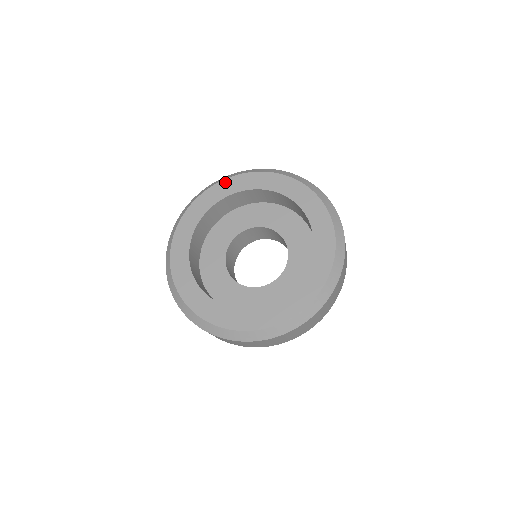
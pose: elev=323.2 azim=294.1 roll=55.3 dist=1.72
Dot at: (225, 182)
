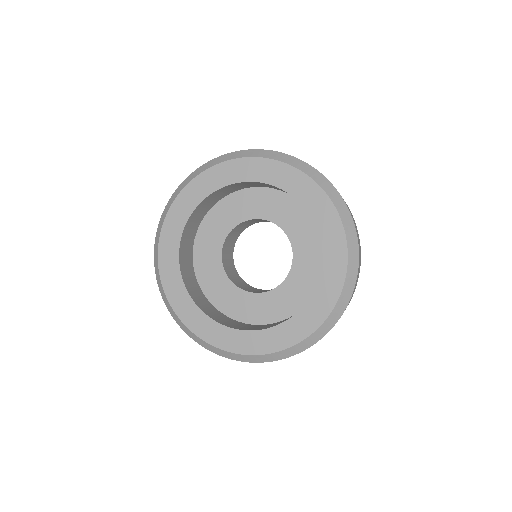
Dot at: (231, 164)
